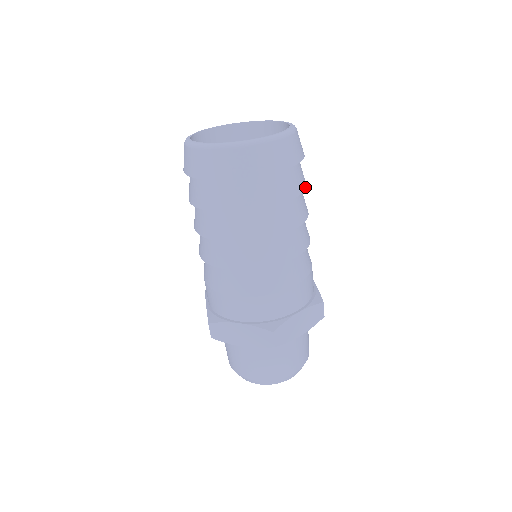
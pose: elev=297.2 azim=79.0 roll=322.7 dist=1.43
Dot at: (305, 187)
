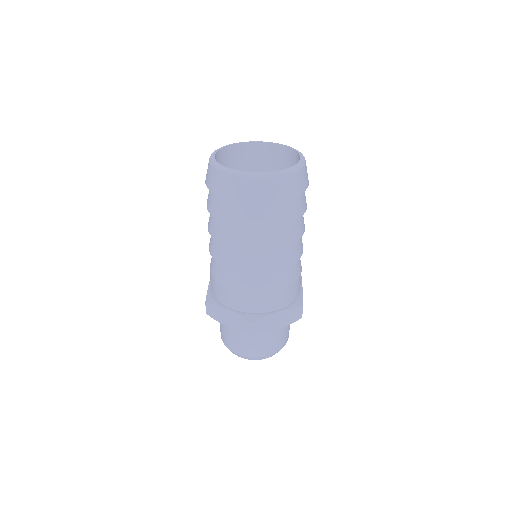
Dot at: (303, 213)
